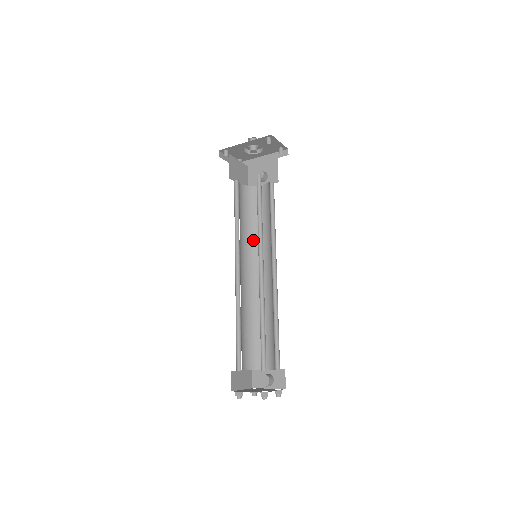
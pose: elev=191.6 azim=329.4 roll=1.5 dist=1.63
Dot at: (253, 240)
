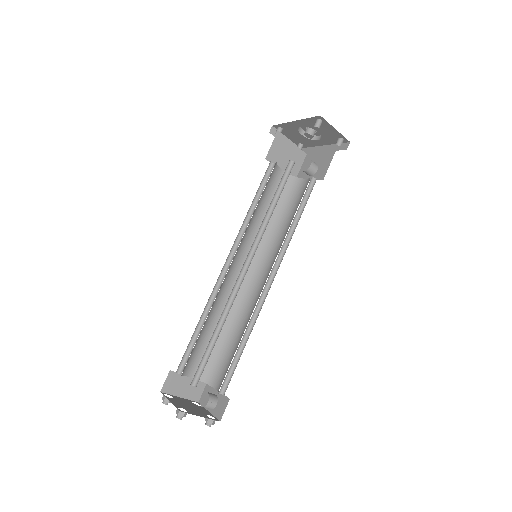
Dot at: (269, 238)
